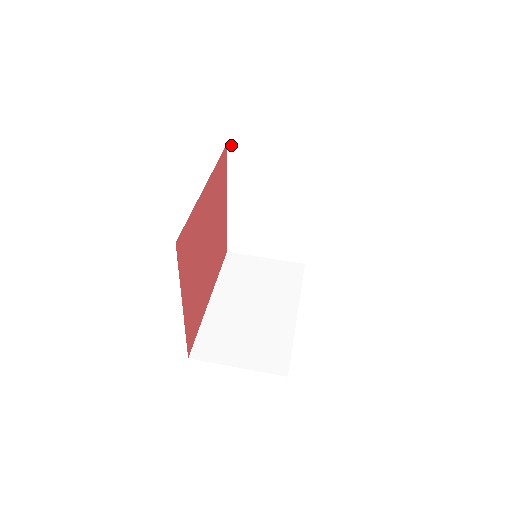
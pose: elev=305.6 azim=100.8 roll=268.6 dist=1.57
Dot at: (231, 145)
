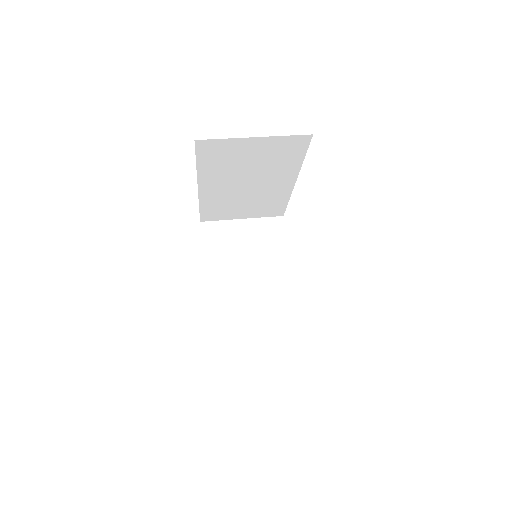
Dot at: (204, 222)
